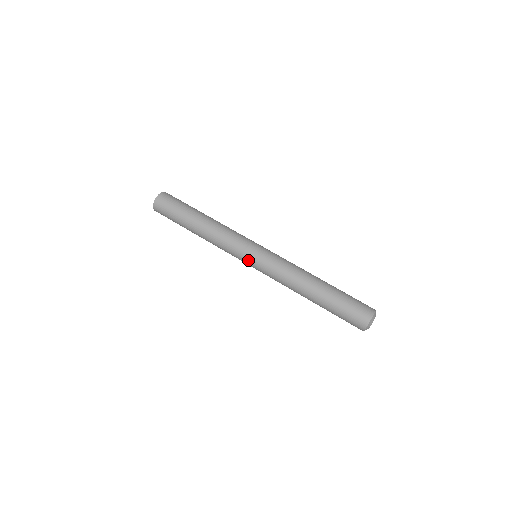
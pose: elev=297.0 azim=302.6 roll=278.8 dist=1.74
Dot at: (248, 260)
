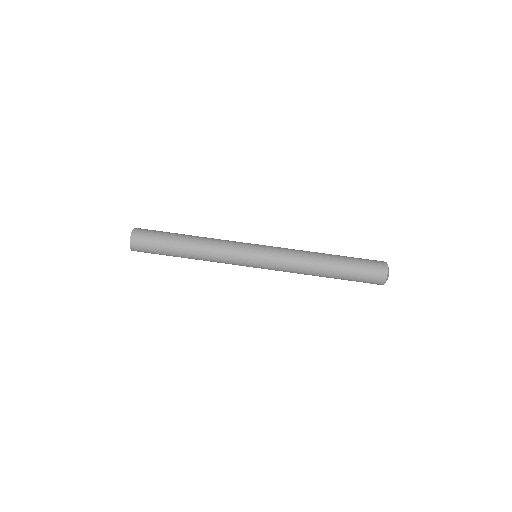
Dot at: occluded
